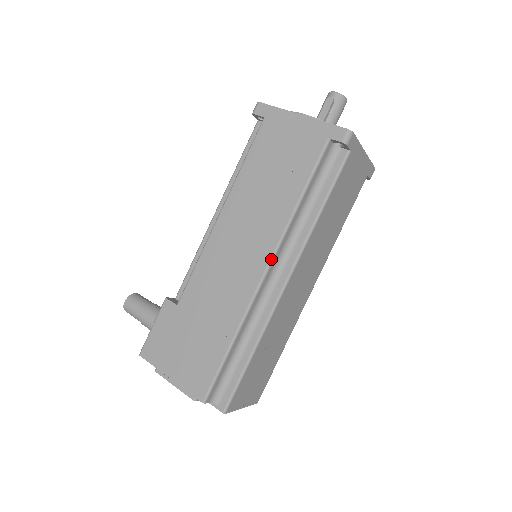
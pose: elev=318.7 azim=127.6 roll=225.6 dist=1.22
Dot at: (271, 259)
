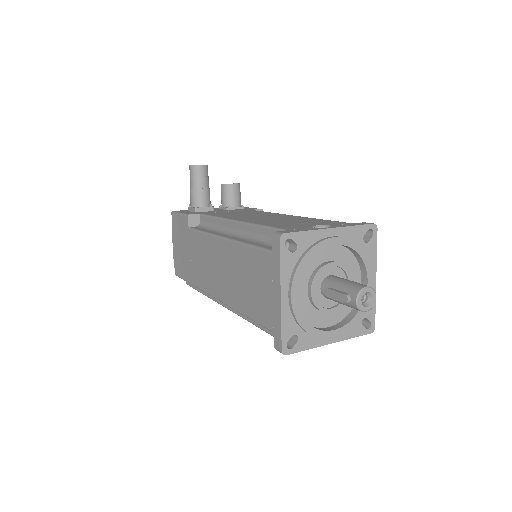
Dot at: occluded
